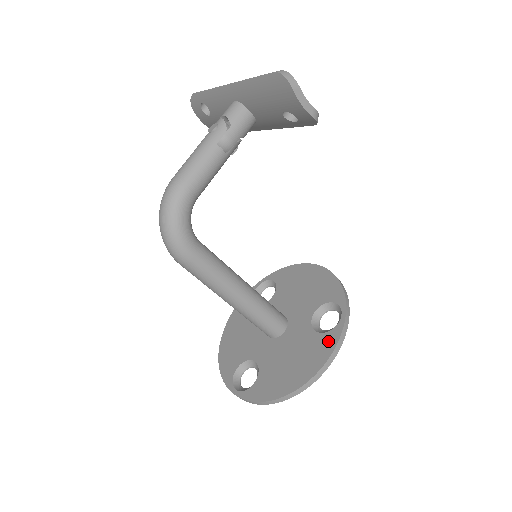
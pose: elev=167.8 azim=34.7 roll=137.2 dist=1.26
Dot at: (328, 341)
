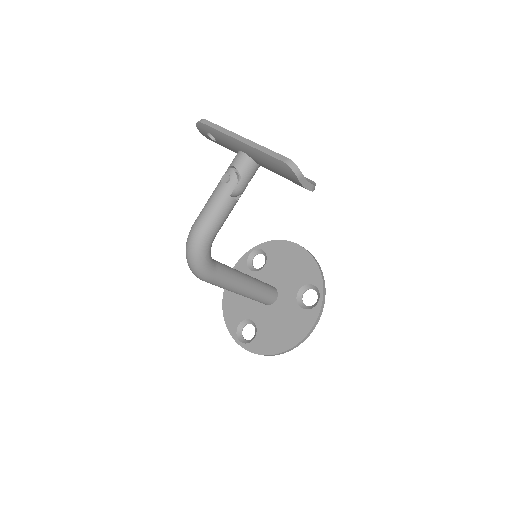
Dot at: (309, 317)
